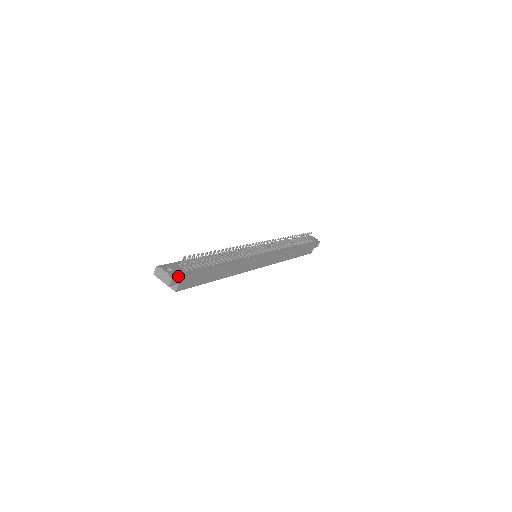
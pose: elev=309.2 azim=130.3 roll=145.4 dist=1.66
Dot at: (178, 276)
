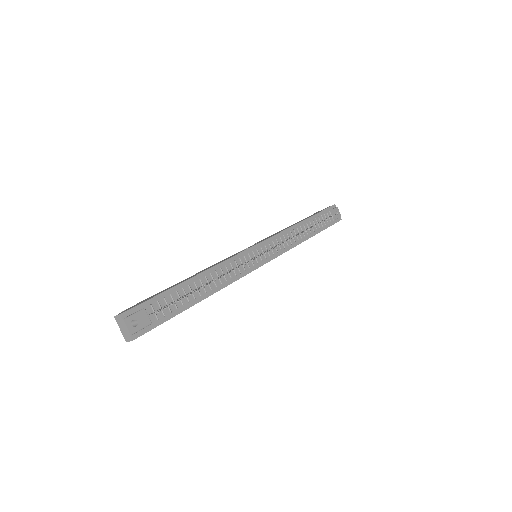
Dot at: (141, 335)
